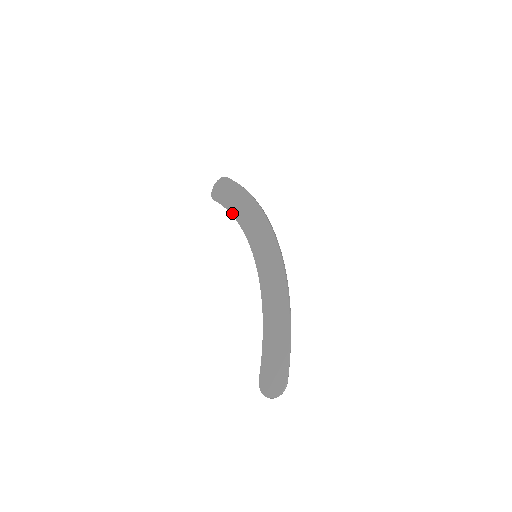
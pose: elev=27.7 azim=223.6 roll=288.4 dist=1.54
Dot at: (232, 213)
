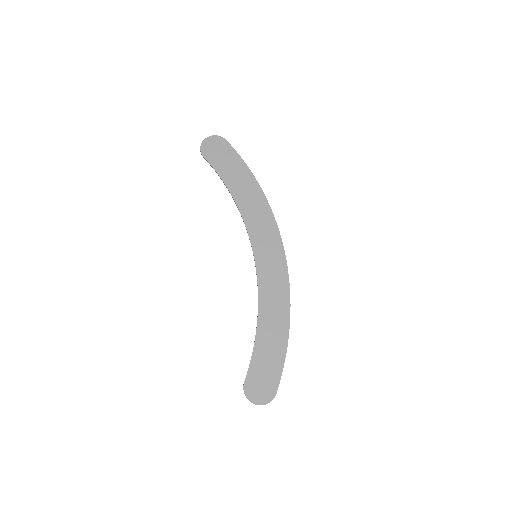
Dot at: (230, 190)
